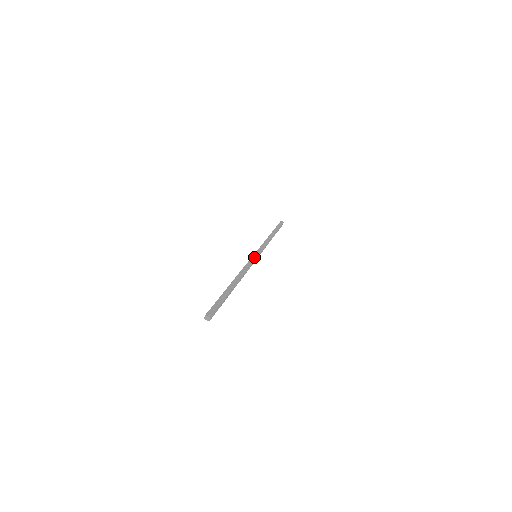
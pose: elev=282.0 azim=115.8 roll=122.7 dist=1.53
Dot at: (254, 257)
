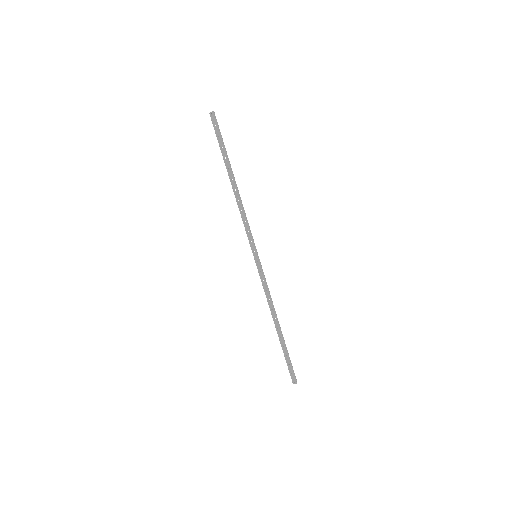
Dot at: (258, 265)
